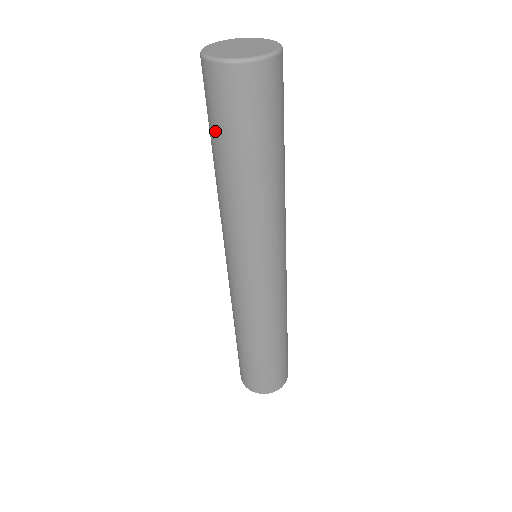
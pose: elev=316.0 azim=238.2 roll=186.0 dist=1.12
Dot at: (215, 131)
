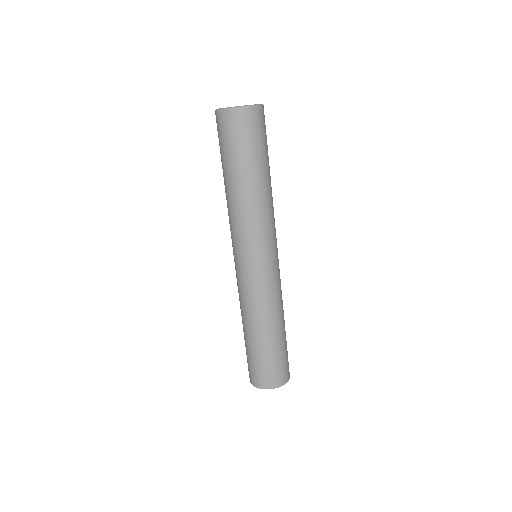
Dot at: (226, 155)
